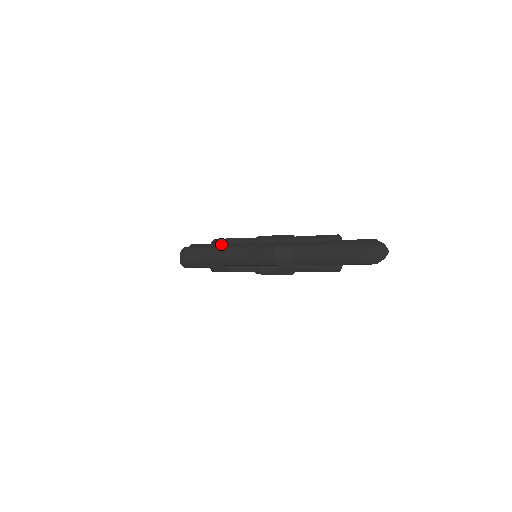
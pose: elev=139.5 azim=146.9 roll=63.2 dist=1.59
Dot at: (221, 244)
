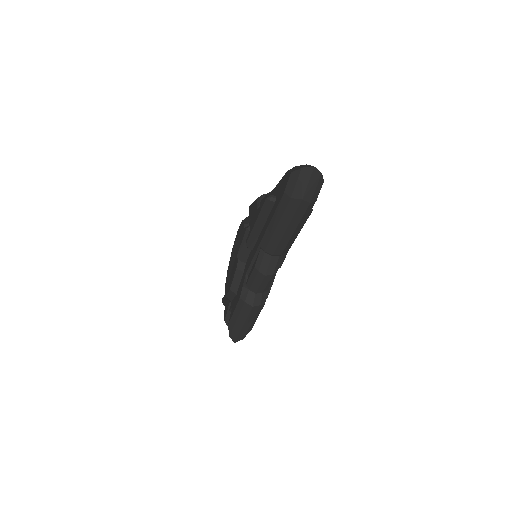
Dot at: (236, 311)
